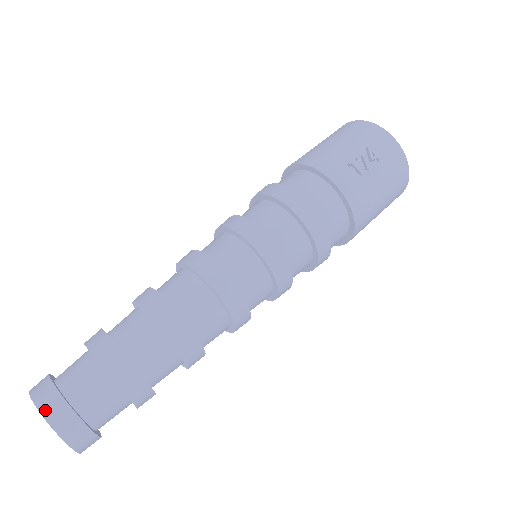
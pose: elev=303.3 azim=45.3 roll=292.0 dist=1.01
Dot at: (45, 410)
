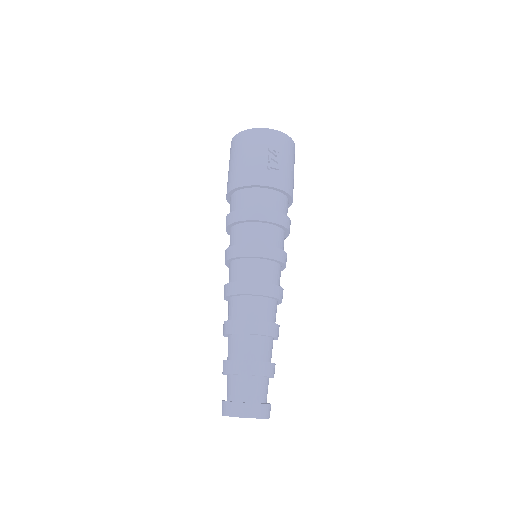
Dot at: (247, 415)
